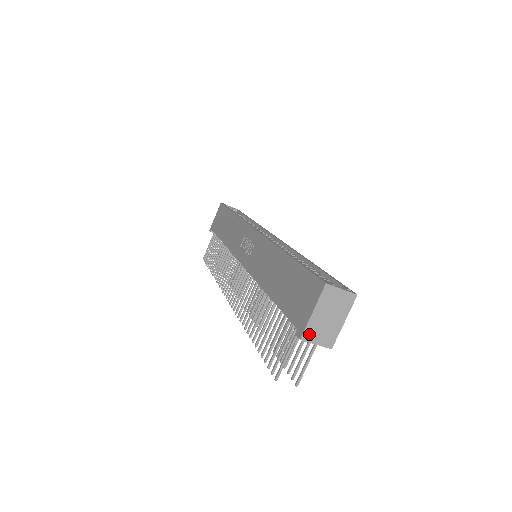
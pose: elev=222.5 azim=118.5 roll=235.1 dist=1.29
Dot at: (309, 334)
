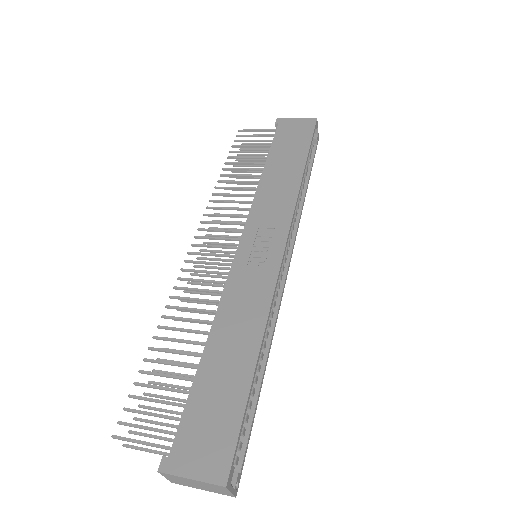
Dot at: (169, 475)
